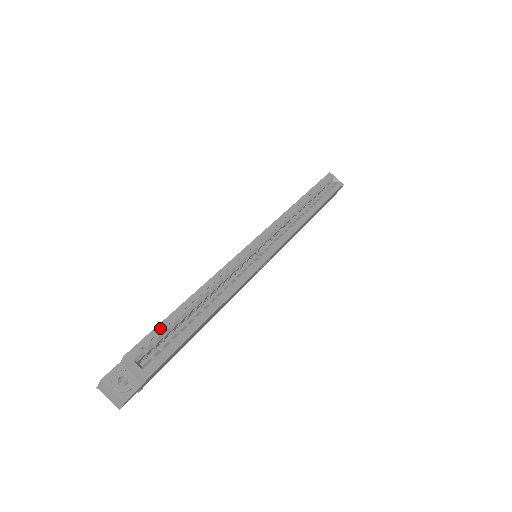
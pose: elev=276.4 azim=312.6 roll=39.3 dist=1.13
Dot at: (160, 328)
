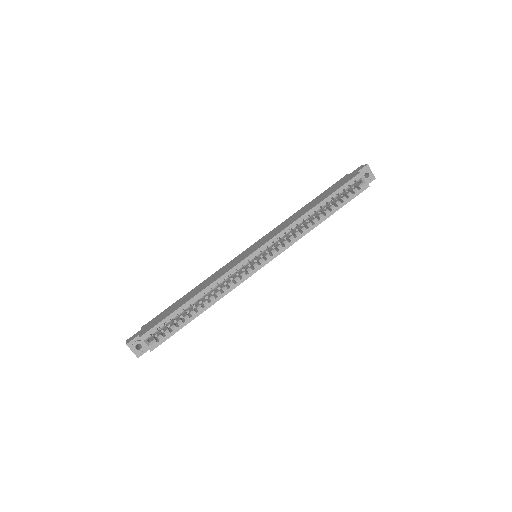
Dot at: (164, 322)
